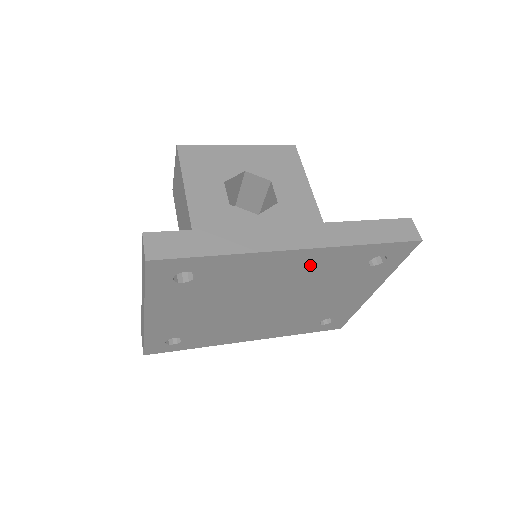
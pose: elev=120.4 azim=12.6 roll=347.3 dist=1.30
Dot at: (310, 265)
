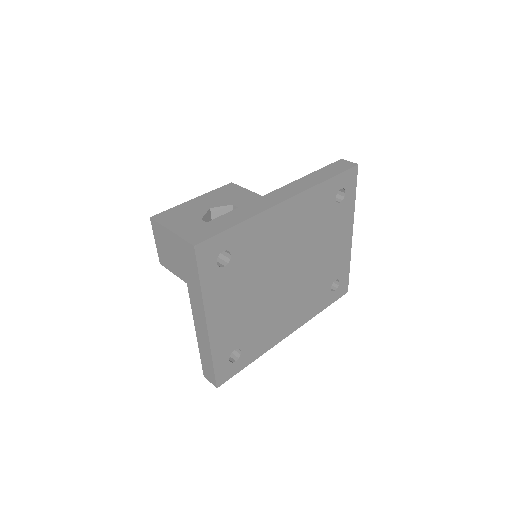
Dot at: (301, 215)
